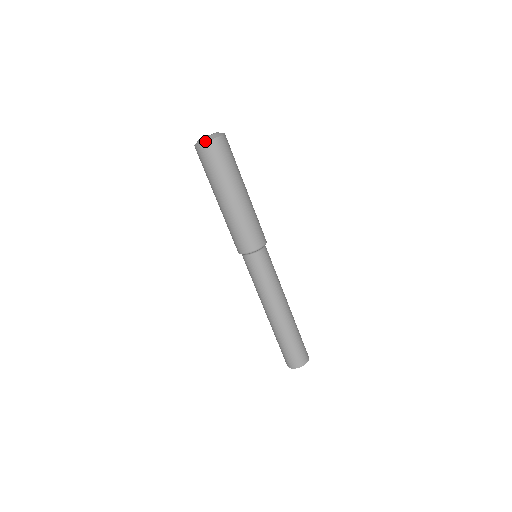
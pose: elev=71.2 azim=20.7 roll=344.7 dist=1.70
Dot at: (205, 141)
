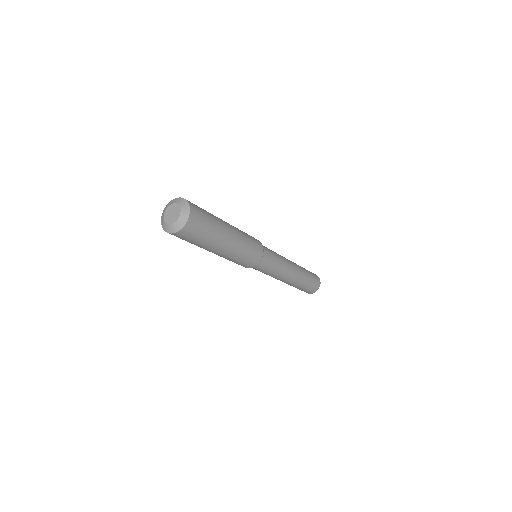
Dot at: (179, 229)
